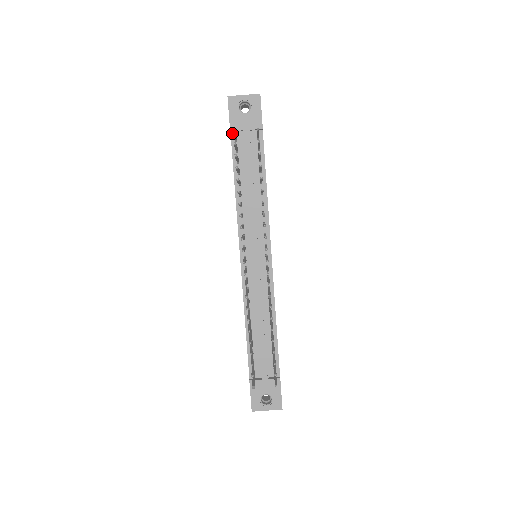
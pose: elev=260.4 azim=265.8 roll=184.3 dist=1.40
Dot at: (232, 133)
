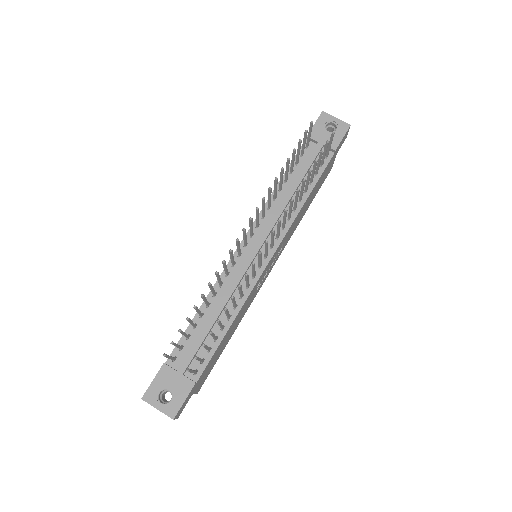
Dot at: occluded
